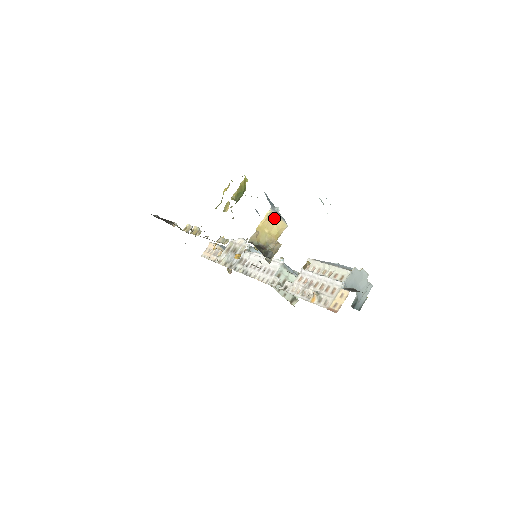
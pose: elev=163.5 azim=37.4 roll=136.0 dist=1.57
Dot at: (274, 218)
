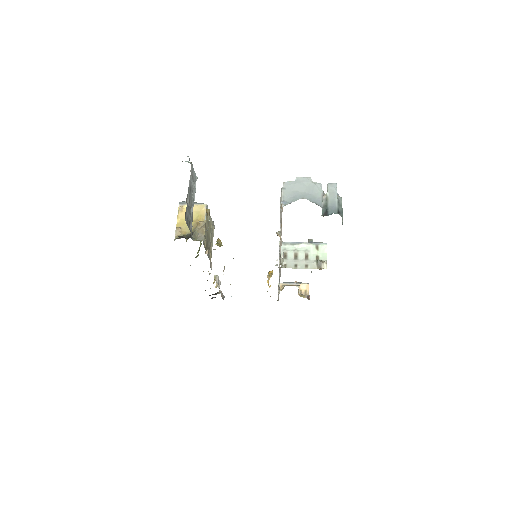
Dot at: occluded
